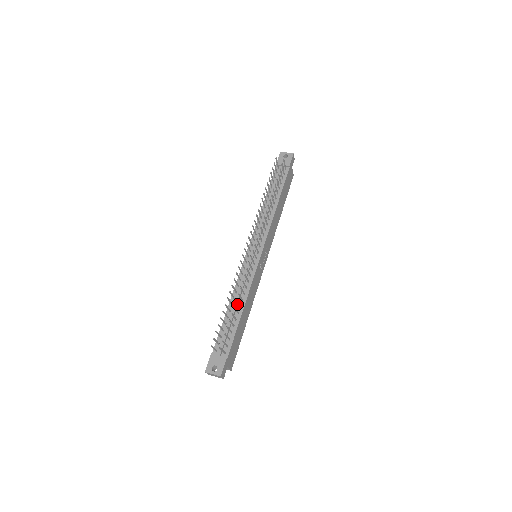
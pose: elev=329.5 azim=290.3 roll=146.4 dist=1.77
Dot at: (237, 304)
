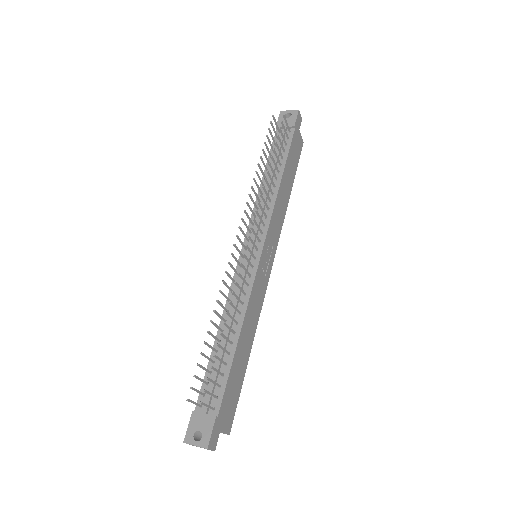
Dot at: occluded
